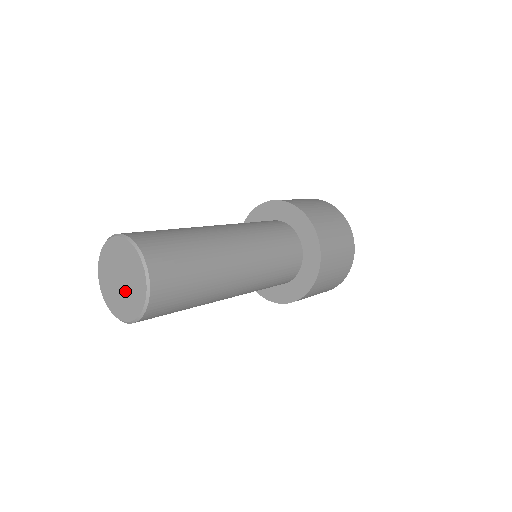
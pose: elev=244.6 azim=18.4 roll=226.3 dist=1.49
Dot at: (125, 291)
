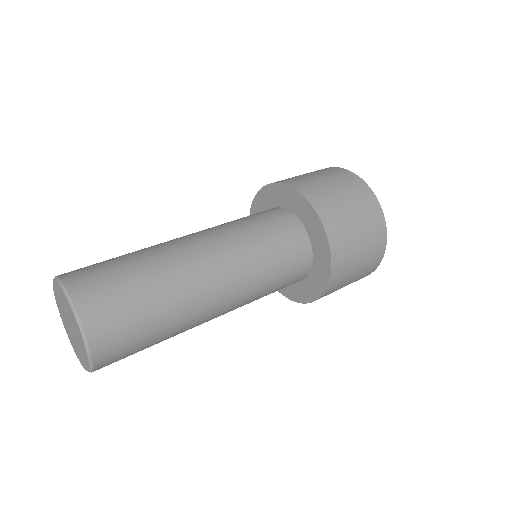
Dot at: (74, 332)
